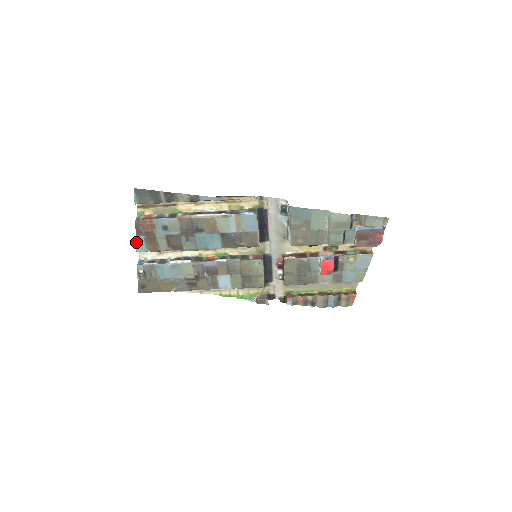
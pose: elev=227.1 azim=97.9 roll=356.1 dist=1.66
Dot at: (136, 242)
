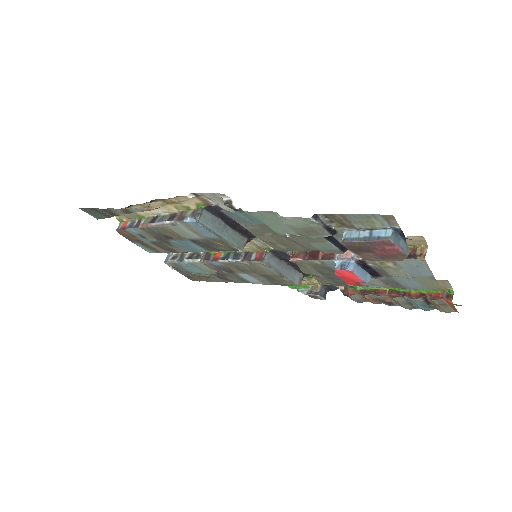
Dot at: (139, 246)
